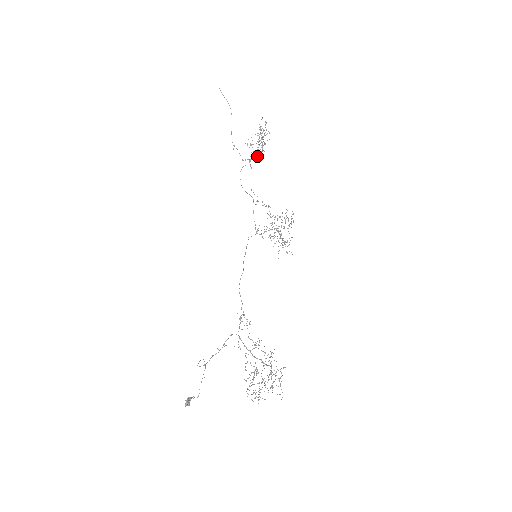
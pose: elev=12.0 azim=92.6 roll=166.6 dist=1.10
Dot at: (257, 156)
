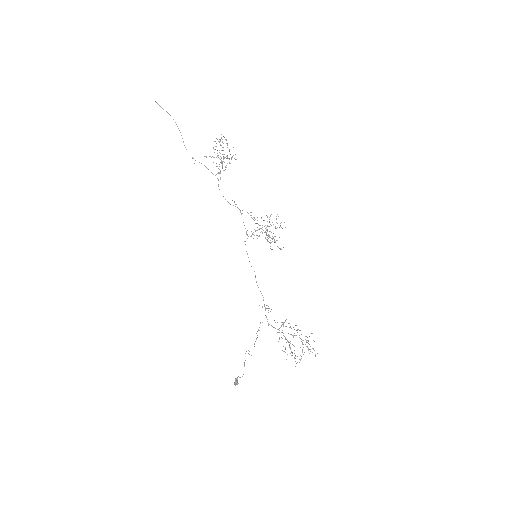
Dot at: (225, 169)
